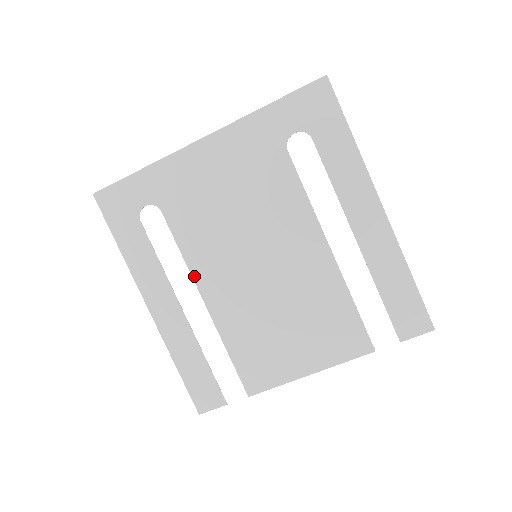
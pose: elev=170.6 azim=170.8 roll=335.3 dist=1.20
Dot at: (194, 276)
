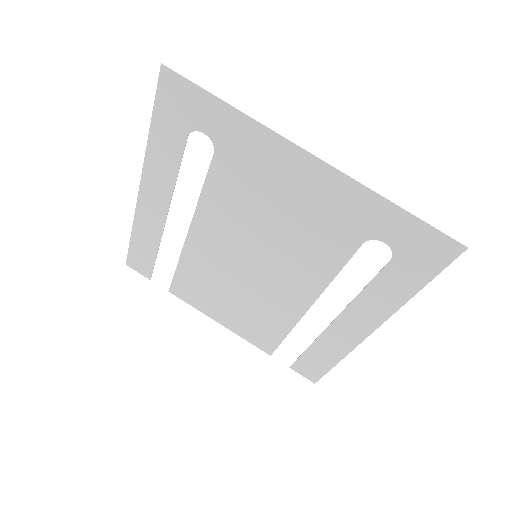
Dot at: (196, 214)
